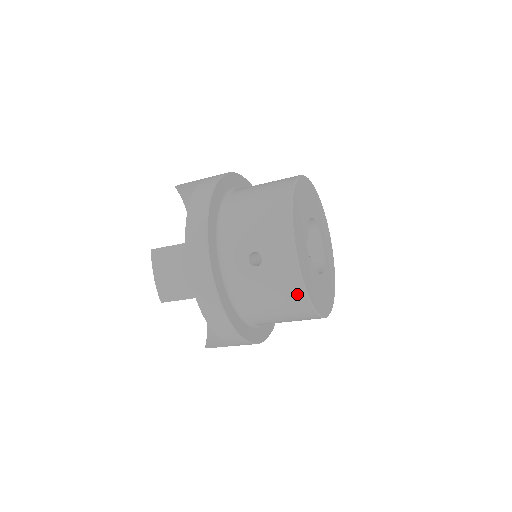
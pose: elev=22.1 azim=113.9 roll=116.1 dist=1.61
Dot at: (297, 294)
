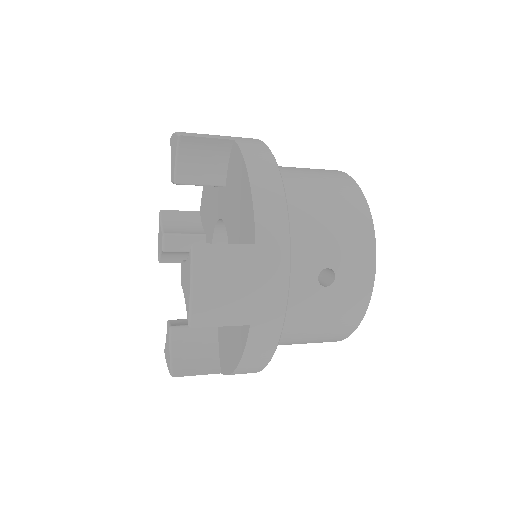
Dot at: (351, 322)
